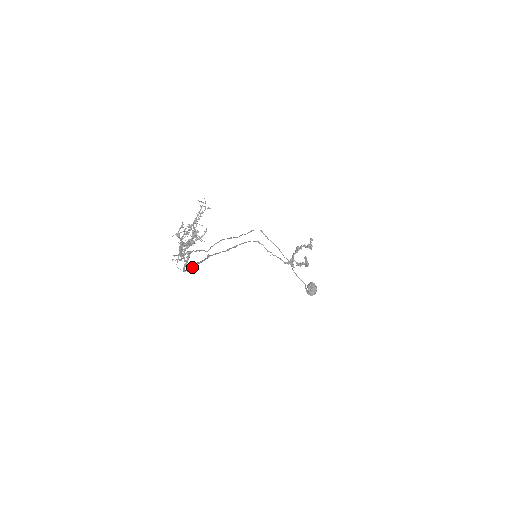
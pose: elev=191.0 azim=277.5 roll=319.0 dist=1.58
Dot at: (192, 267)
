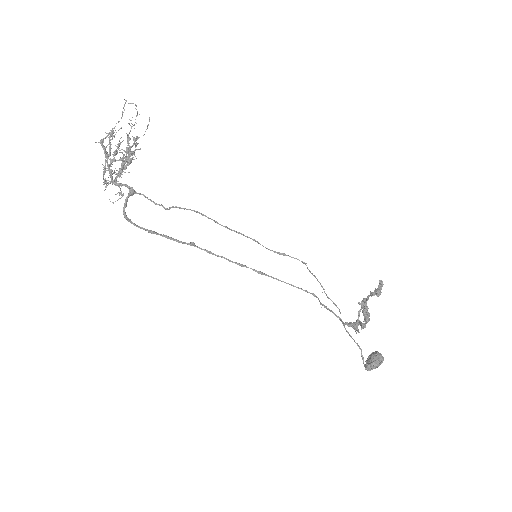
Dot at: (149, 230)
